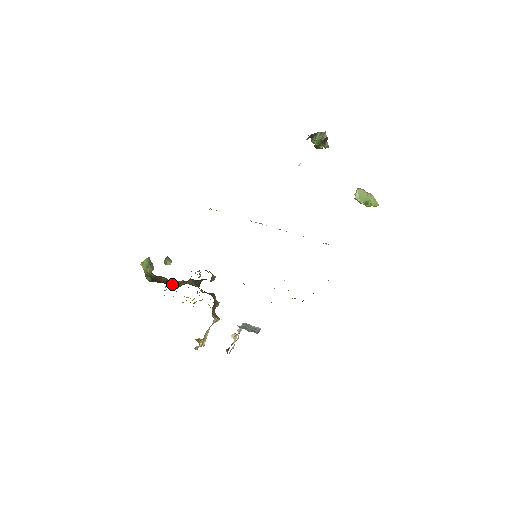
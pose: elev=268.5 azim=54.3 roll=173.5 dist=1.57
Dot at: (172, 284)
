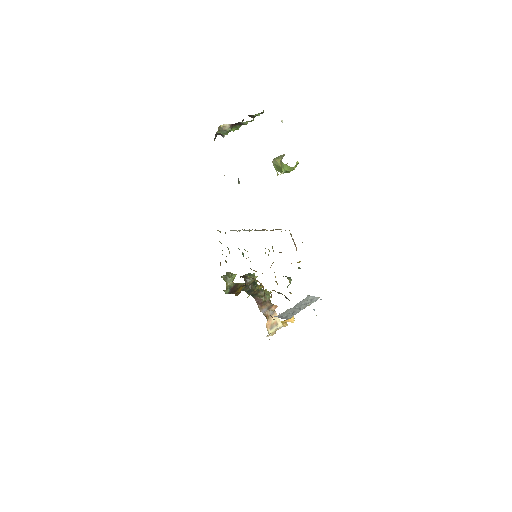
Dot at: (239, 291)
